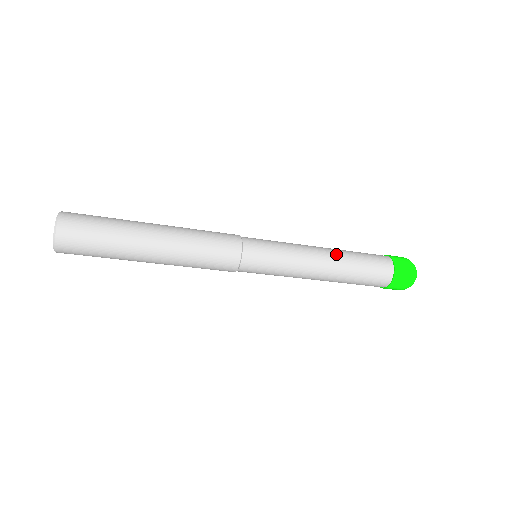
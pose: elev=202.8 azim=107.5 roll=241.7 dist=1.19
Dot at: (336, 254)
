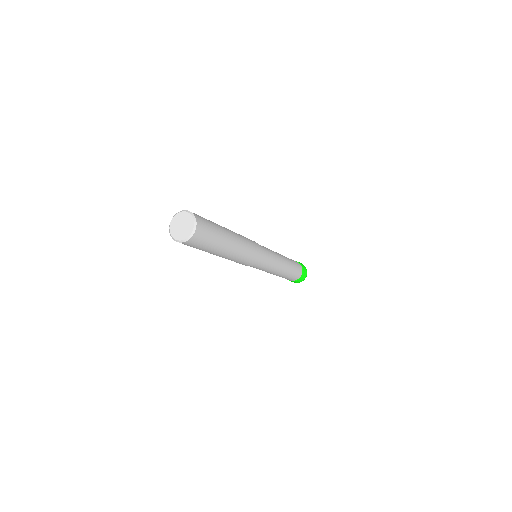
Dot at: occluded
